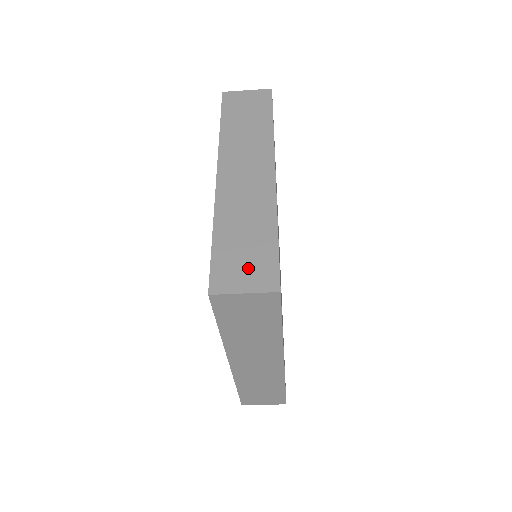
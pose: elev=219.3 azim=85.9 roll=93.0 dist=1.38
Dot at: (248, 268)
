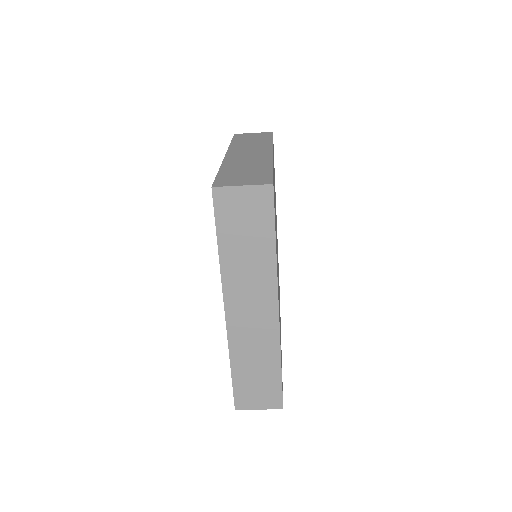
Dot at: (247, 178)
